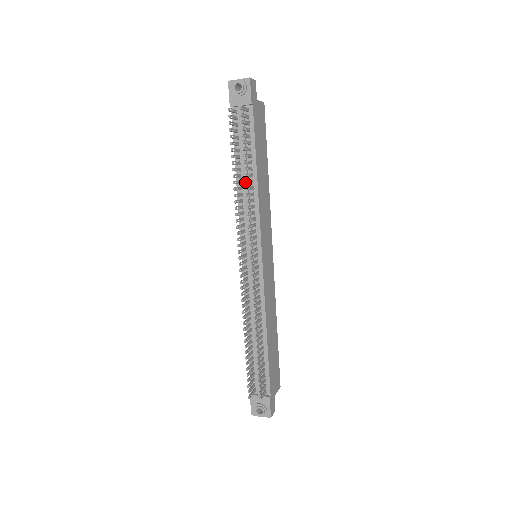
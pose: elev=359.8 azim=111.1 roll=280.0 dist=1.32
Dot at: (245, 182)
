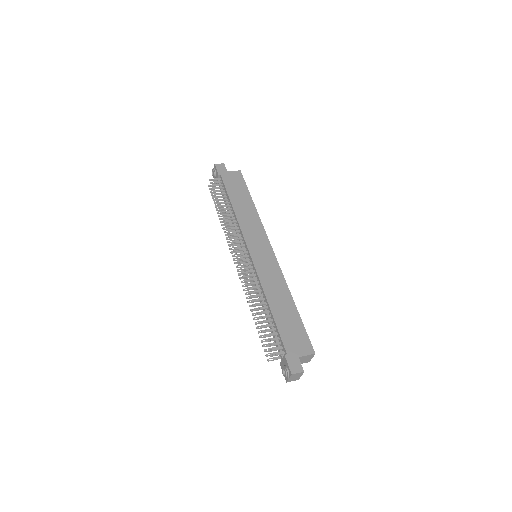
Dot at: (220, 213)
